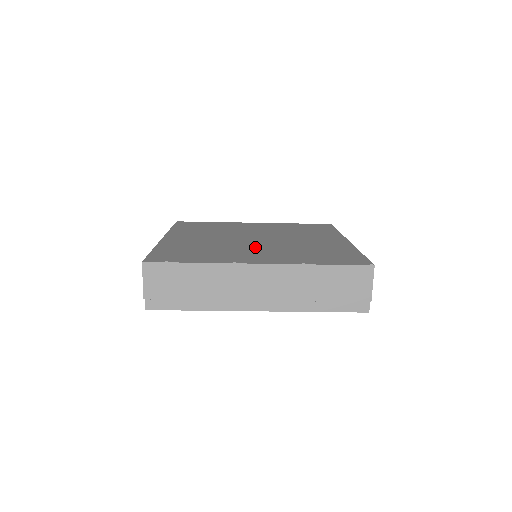
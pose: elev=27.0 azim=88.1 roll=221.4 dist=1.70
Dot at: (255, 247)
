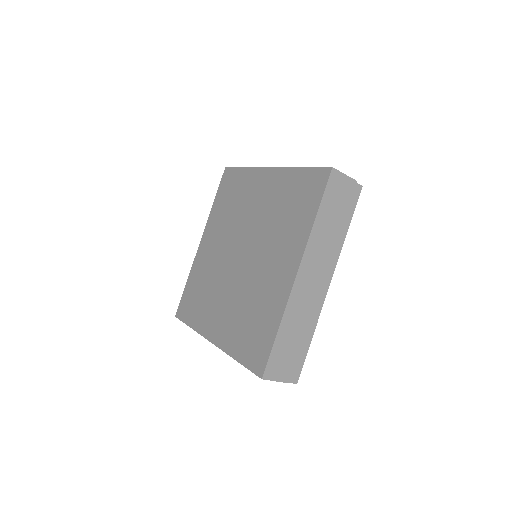
Dot at: (227, 289)
